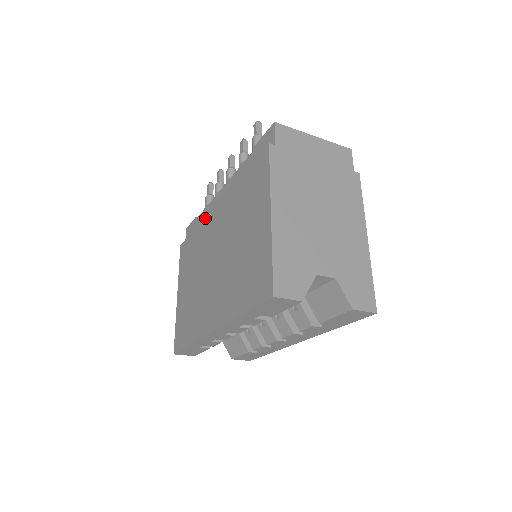
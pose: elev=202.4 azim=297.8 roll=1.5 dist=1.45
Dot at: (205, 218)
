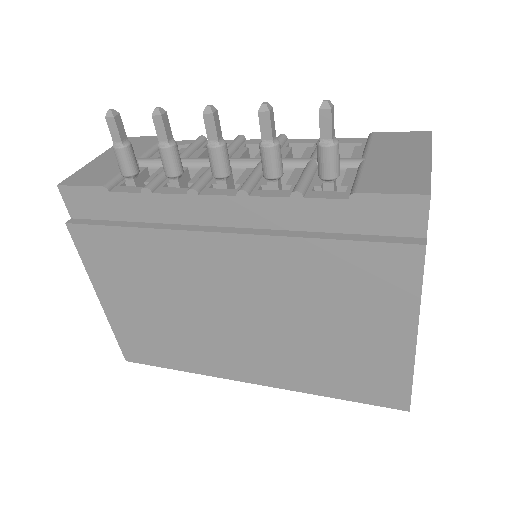
Dot at: (177, 233)
